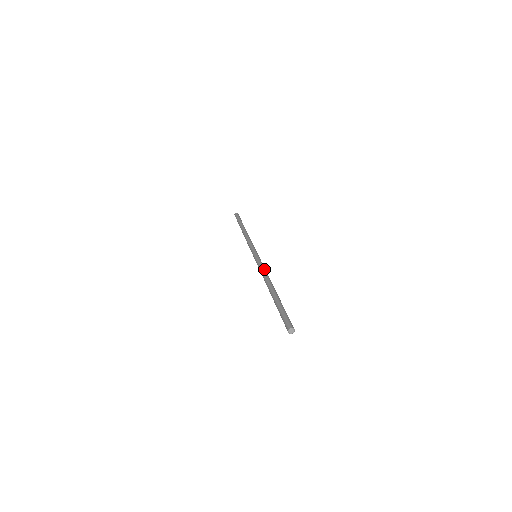
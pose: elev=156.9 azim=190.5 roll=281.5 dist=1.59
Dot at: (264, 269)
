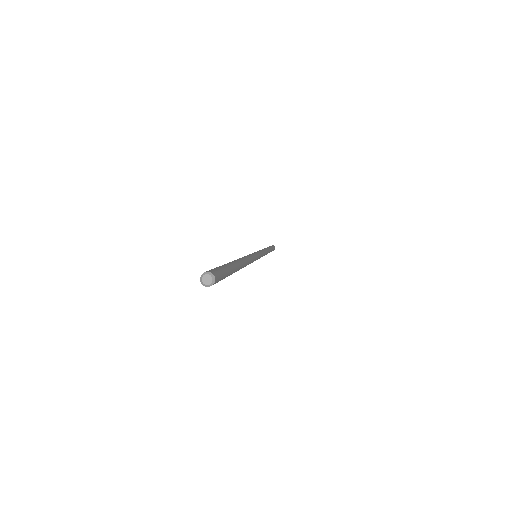
Dot at: occluded
